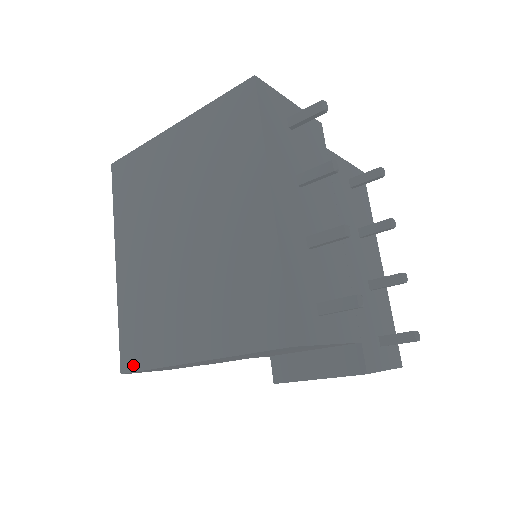
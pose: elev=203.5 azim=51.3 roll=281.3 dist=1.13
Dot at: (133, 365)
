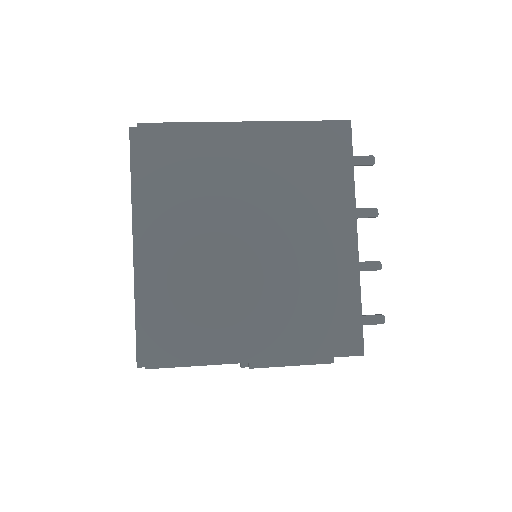
Dot at: (168, 361)
